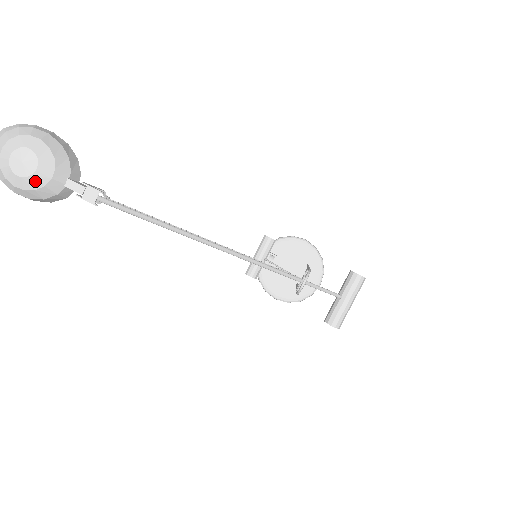
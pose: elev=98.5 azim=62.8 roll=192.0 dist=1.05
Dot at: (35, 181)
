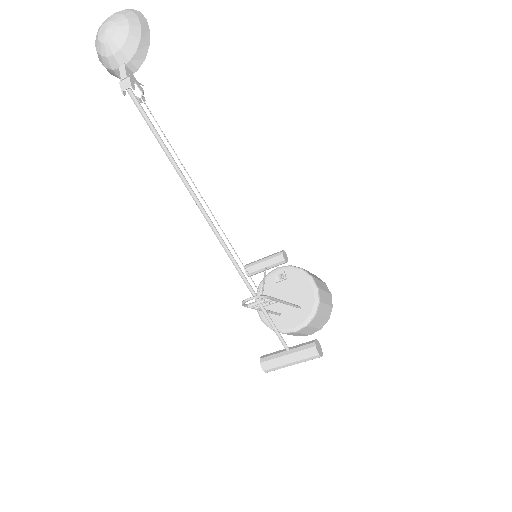
Dot at: (103, 49)
